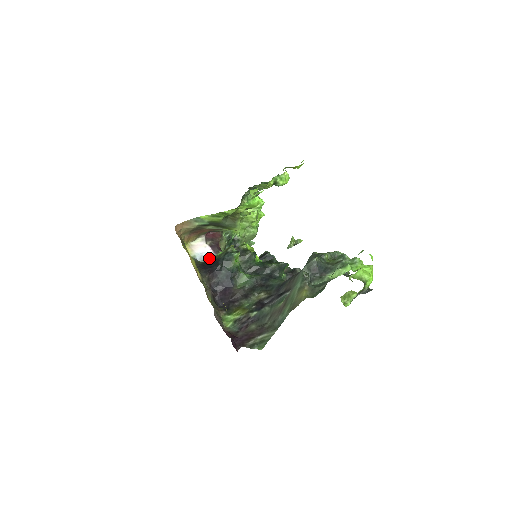
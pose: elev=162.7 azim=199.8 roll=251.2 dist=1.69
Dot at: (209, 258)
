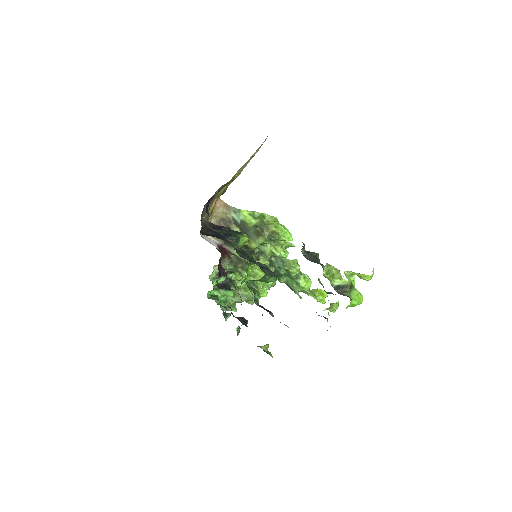
Dot at: occluded
